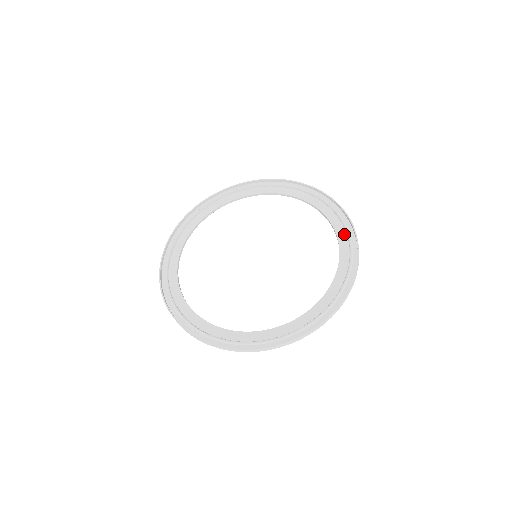
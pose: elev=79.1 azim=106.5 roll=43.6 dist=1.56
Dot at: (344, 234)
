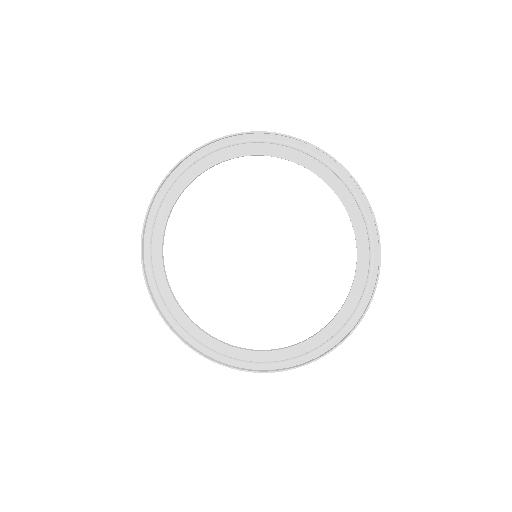
Dot at: (365, 240)
